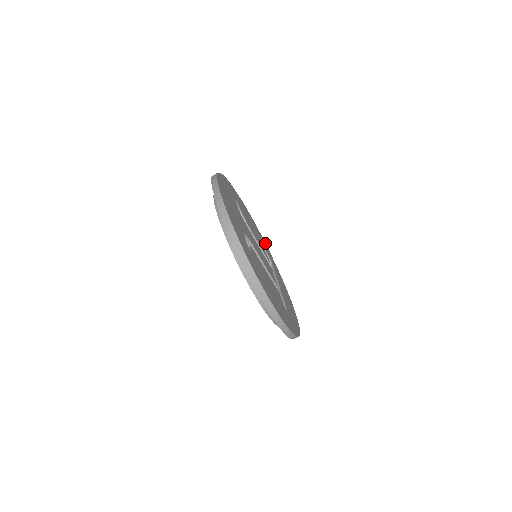
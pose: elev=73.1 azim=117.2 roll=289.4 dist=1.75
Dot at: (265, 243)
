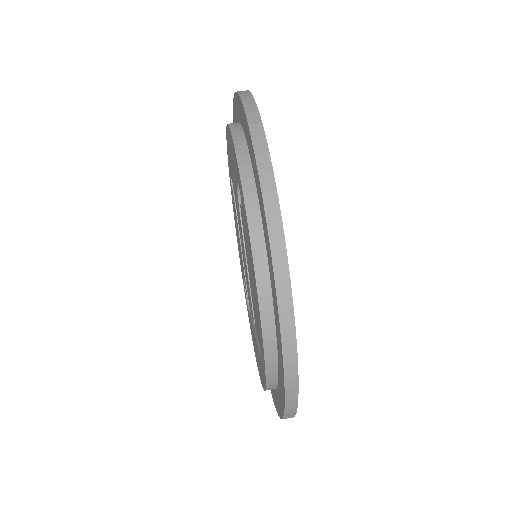
Dot at: occluded
